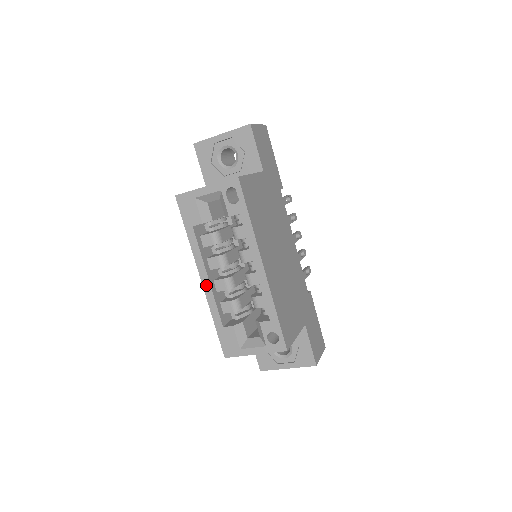
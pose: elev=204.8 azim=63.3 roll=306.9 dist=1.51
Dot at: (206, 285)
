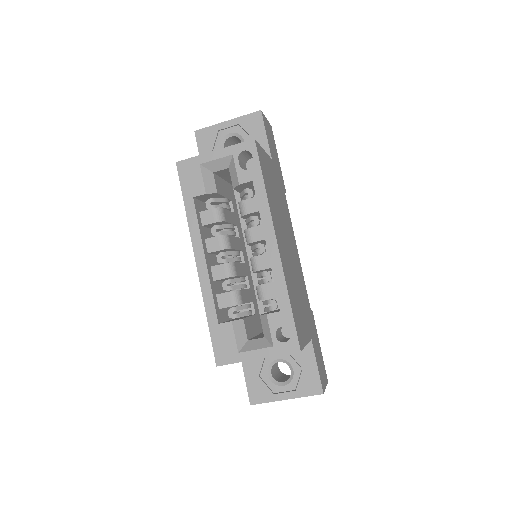
Dot at: (202, 269)
